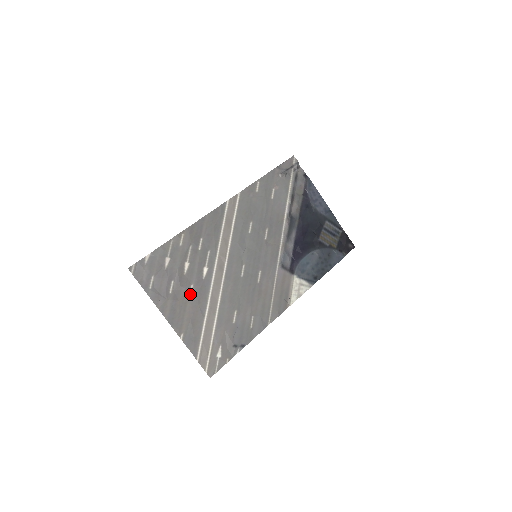
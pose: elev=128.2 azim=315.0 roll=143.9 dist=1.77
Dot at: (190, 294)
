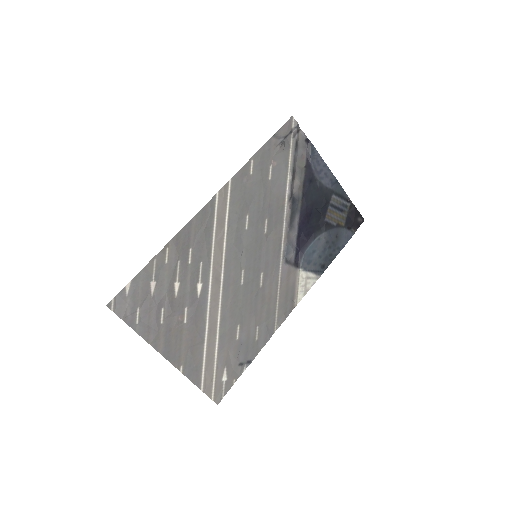
Dot at: (185, 319)
